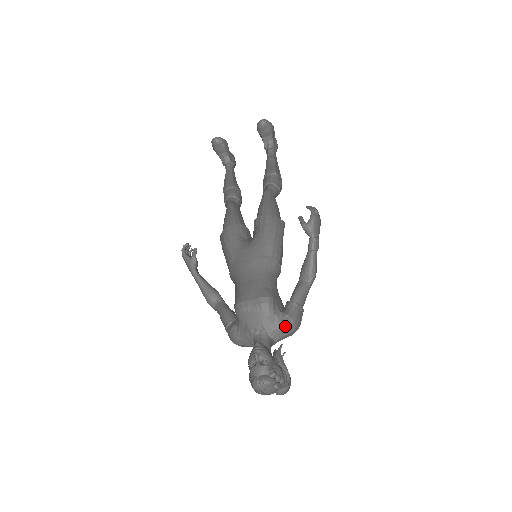
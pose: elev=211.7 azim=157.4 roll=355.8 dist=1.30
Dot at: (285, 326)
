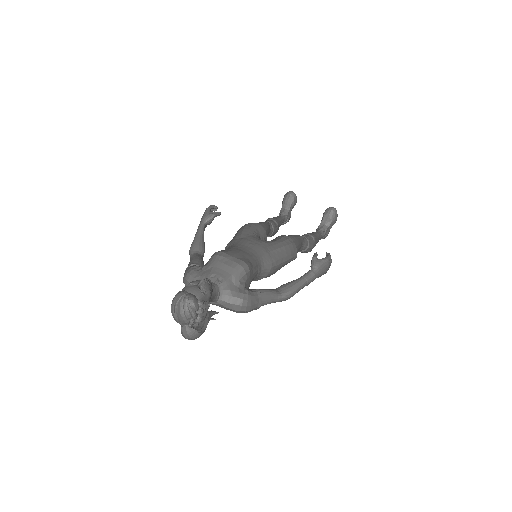
Dot at: (239, 295)
